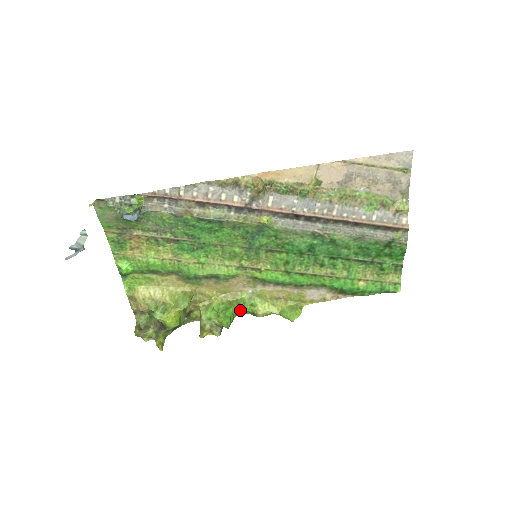
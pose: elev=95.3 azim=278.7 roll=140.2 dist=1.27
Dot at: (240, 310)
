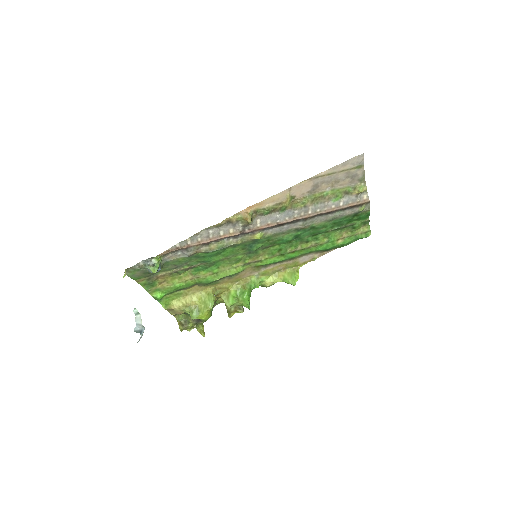
Dot at: (252, 289)
